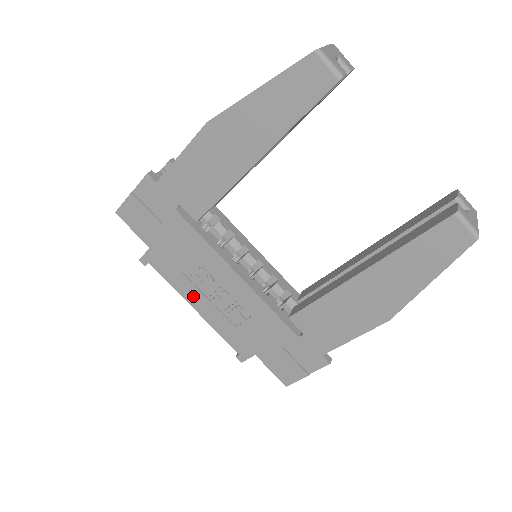
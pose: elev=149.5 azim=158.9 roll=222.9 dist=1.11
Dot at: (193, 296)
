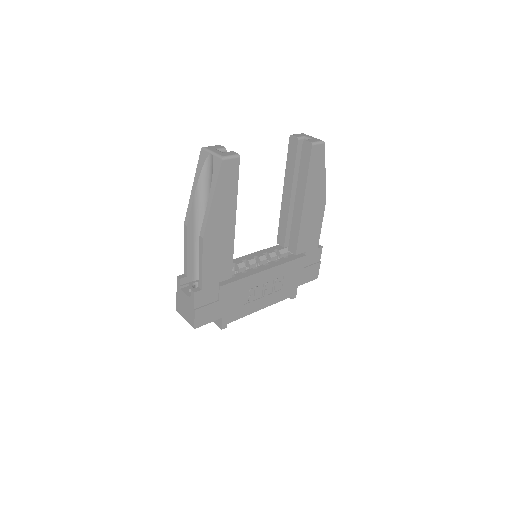
Dot at: (256, 306)
